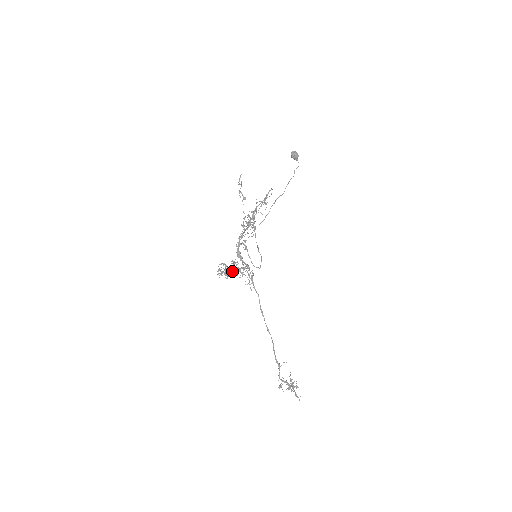
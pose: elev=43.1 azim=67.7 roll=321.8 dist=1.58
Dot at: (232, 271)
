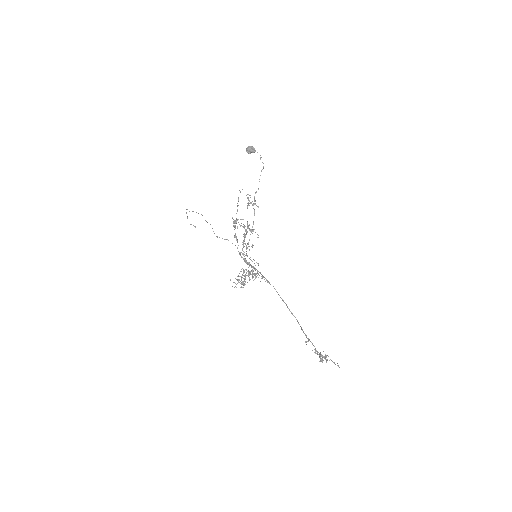
Dot at: (252, 277)
